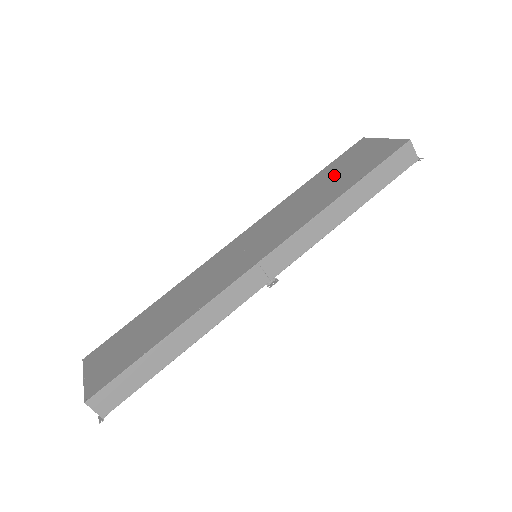
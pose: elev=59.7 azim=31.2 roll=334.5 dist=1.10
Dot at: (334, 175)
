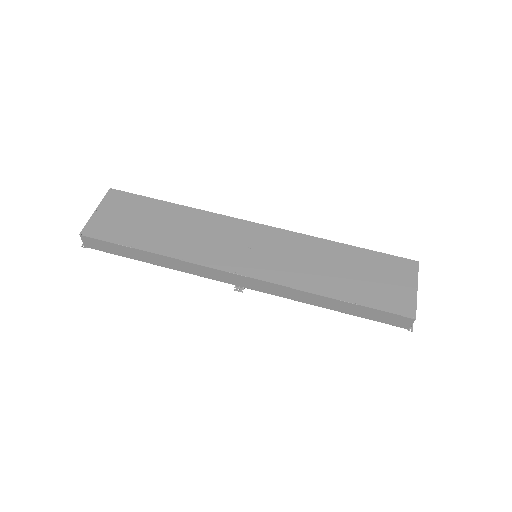
Dot at: (359, 269)
